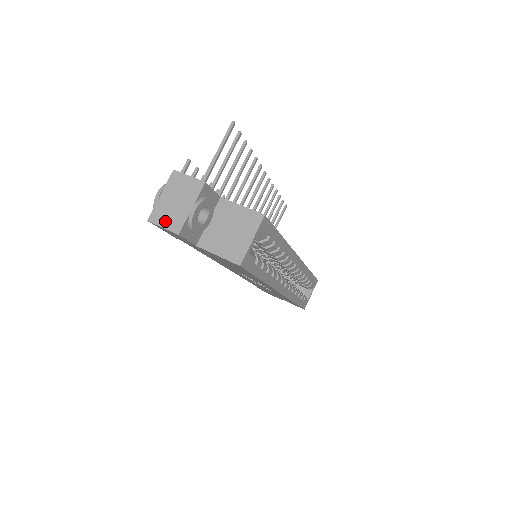
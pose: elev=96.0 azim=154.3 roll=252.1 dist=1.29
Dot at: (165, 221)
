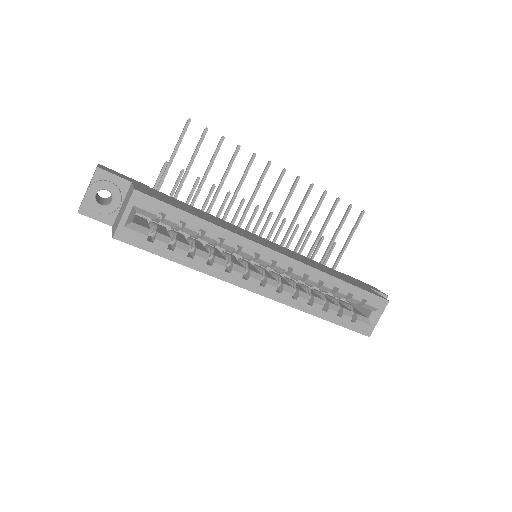
Dot at: occluded
